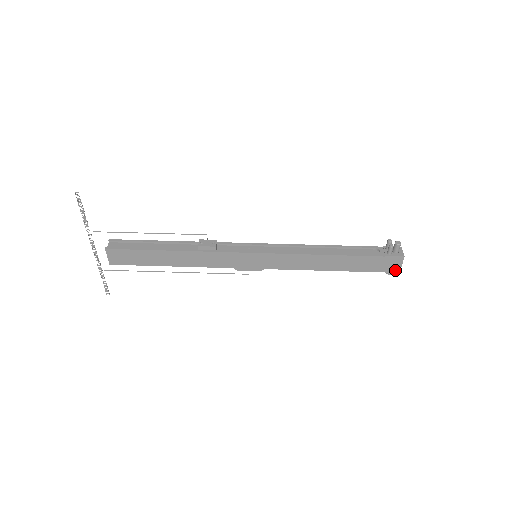
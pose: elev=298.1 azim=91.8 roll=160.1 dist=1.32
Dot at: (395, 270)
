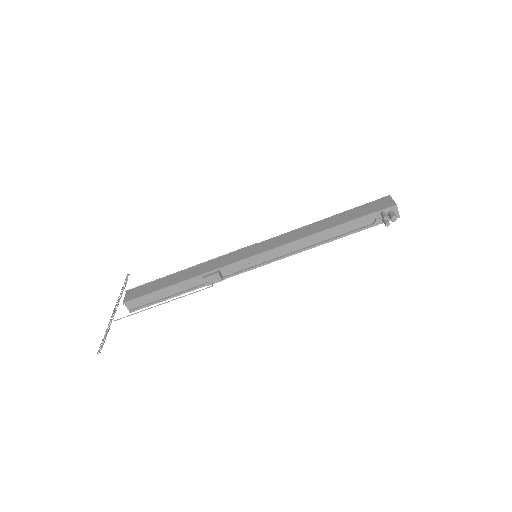
Dot at: occluded
